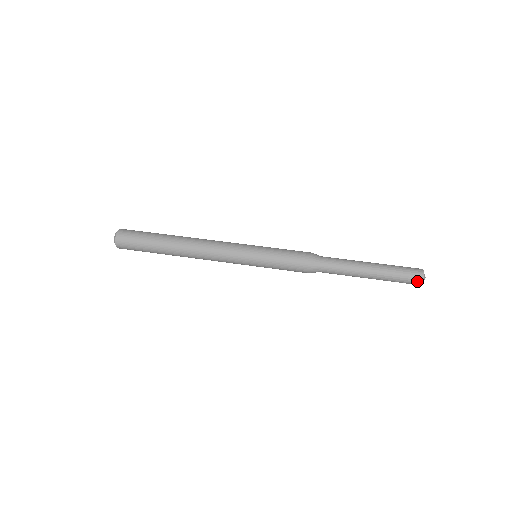
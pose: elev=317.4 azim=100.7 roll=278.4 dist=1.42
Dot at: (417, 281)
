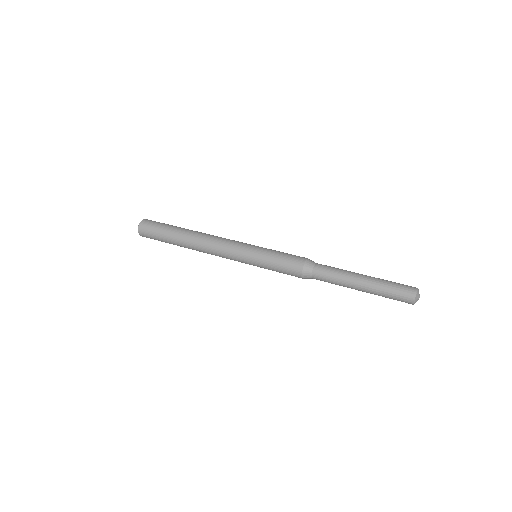
Dot at: (408, 301)
